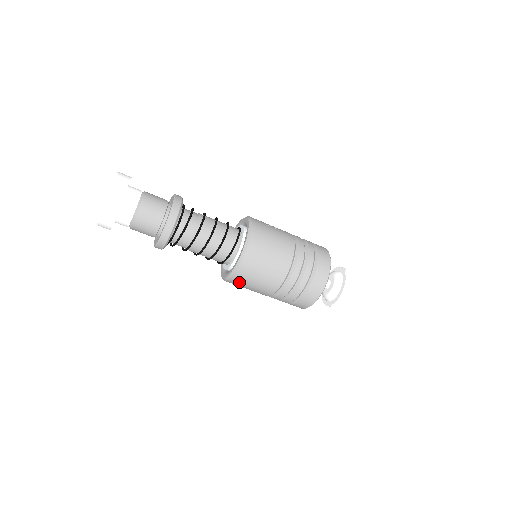
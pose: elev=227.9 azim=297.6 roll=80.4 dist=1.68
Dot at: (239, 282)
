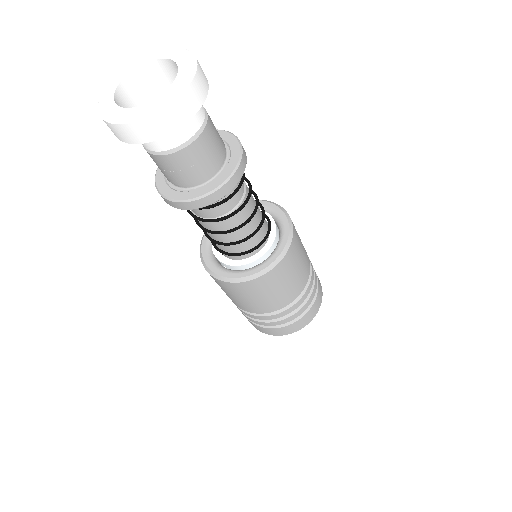
Dot at: (268, 282)
